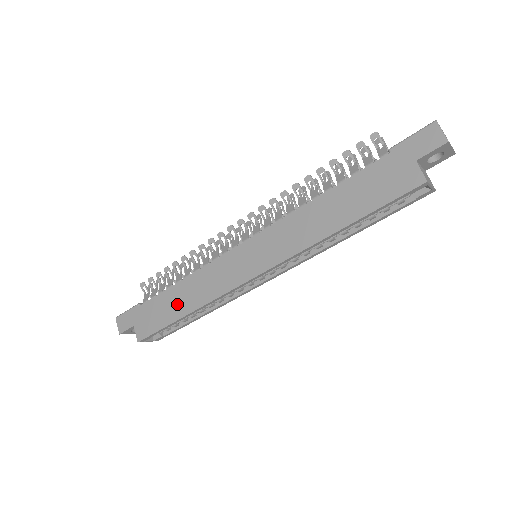
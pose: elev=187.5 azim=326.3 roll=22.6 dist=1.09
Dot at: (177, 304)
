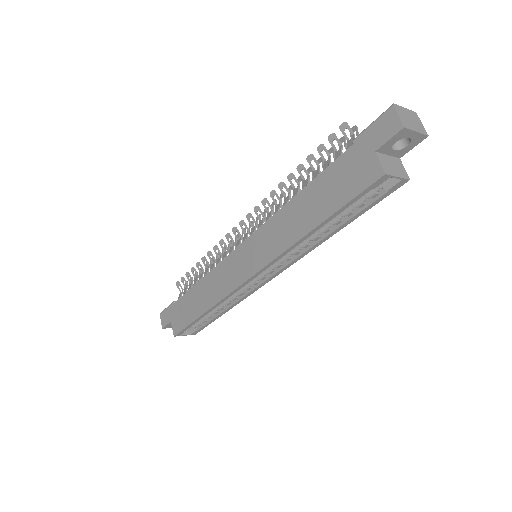
Dot at: (198, 303)
